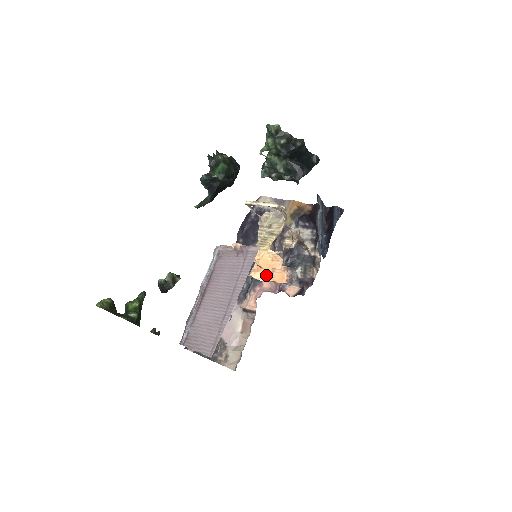
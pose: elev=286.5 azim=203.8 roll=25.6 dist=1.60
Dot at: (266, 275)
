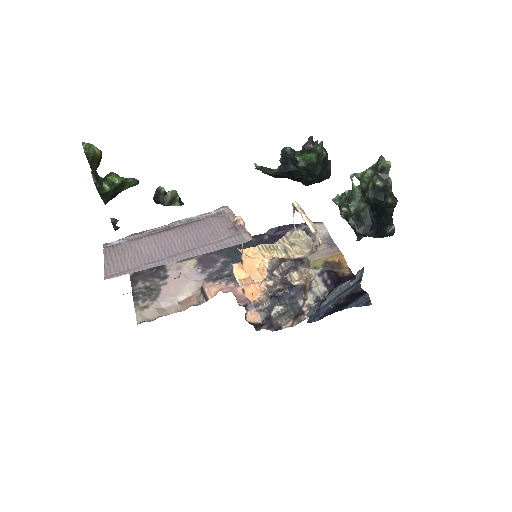
Dot at: (245, 279)
